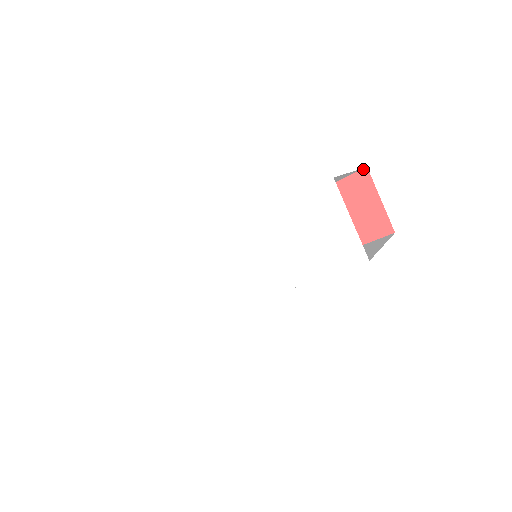
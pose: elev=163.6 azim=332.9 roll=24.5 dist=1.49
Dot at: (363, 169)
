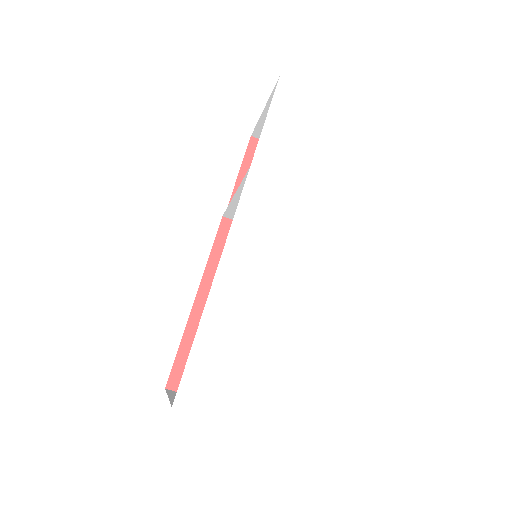
Dot at: (250, 139)
